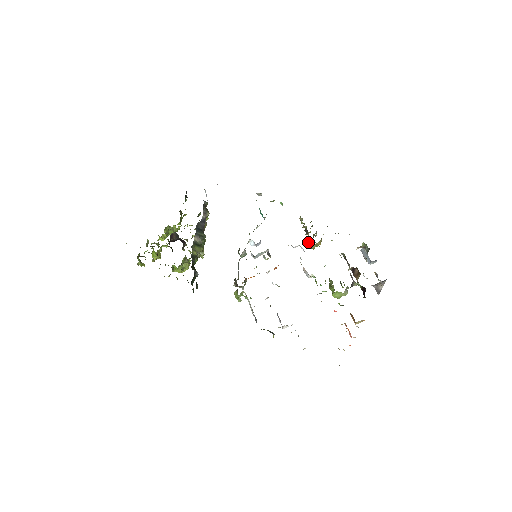
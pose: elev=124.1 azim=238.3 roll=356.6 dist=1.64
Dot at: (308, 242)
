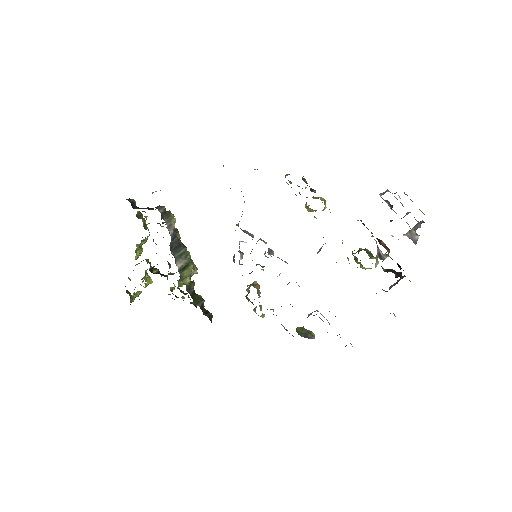
Dot at: (309, 210)
